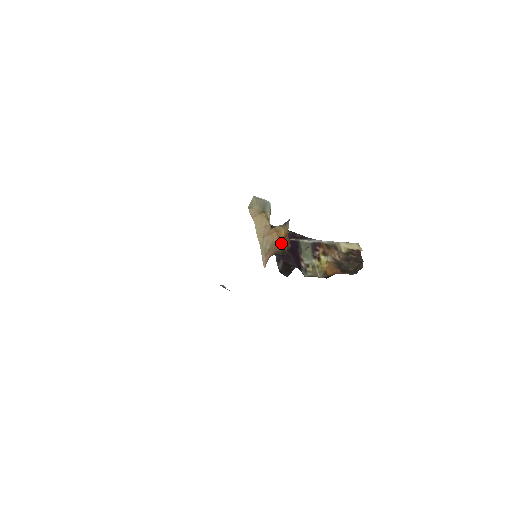
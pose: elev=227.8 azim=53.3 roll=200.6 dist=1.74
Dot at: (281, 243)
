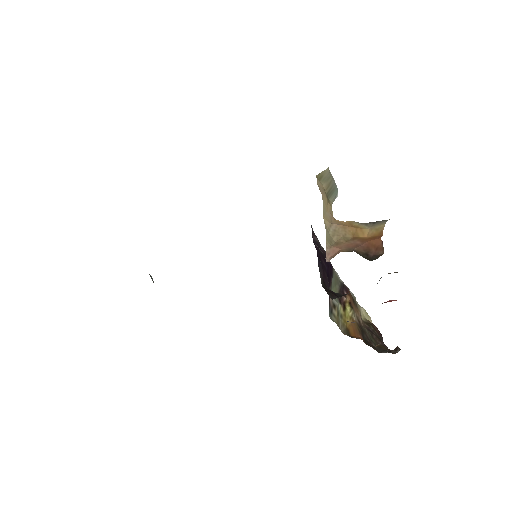
Dot at: (363, 243)
